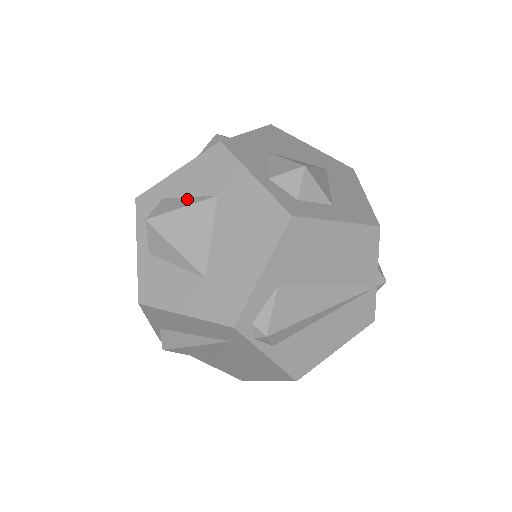
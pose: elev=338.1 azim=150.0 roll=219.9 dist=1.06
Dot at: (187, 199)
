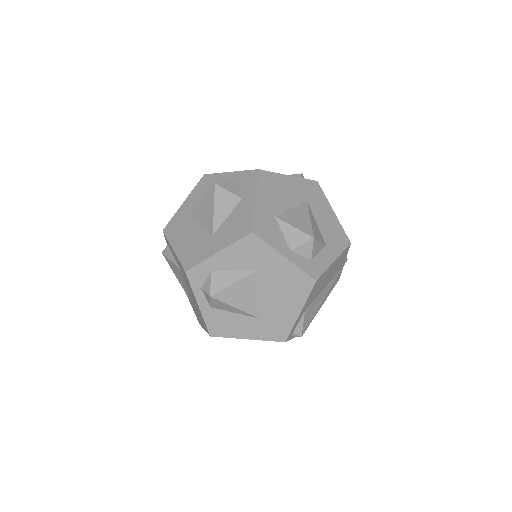
Dot at: (234, 273)
